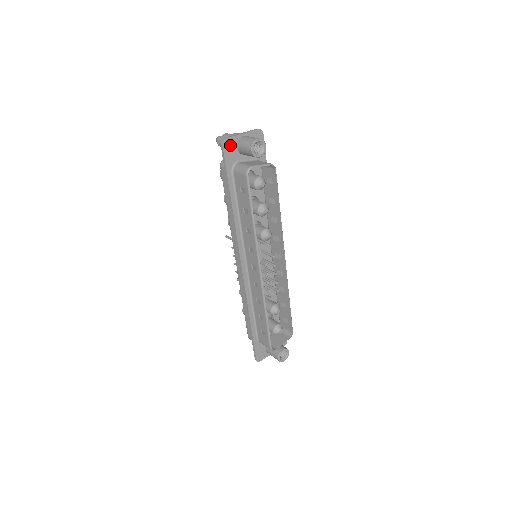
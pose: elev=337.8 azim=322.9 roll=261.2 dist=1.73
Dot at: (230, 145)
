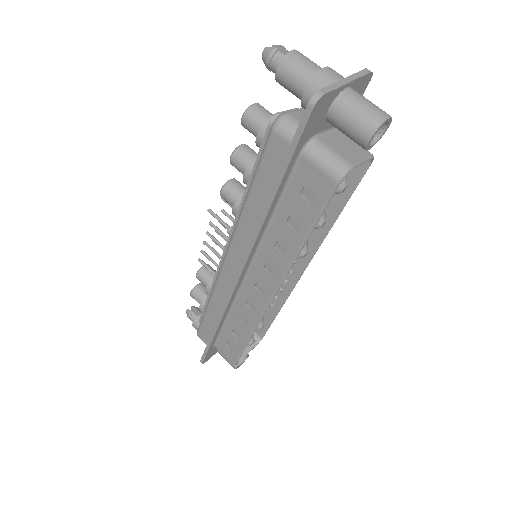
Dot at: (322, 106)
